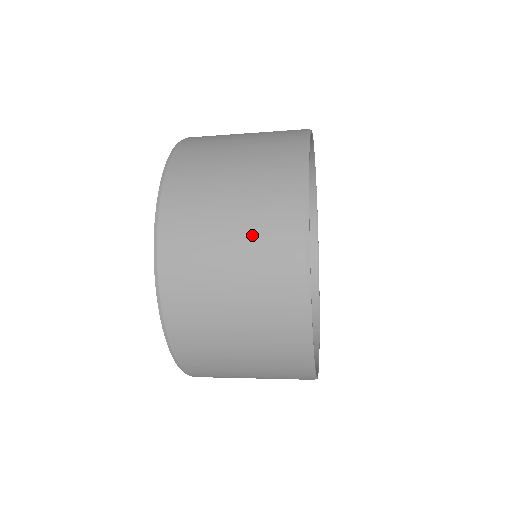
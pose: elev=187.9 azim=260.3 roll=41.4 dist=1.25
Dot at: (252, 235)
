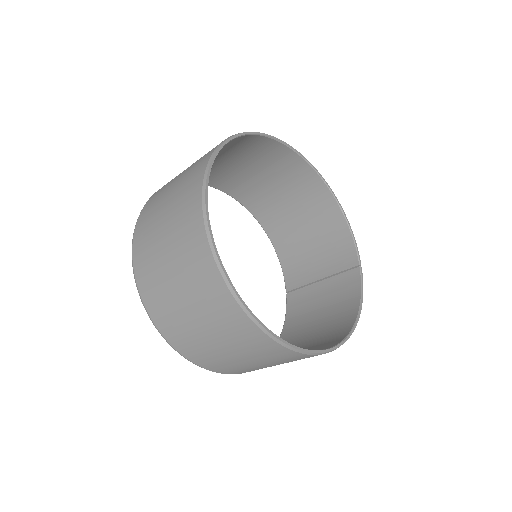
Dot at: (202, 306)
